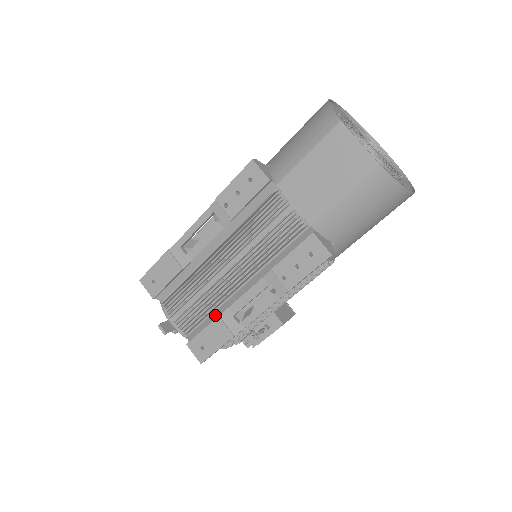
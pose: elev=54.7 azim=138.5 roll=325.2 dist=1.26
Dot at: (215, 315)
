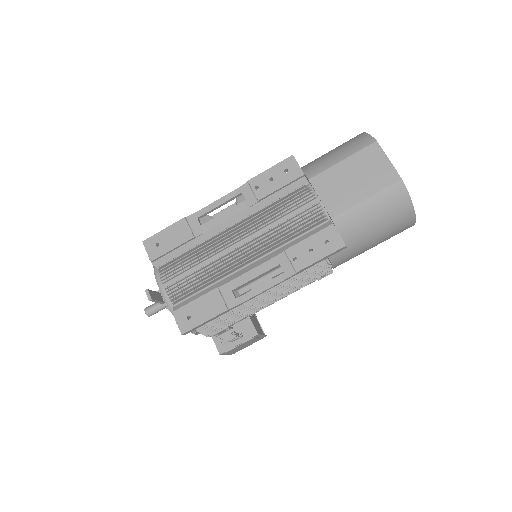
Dot at: (212, 288)
